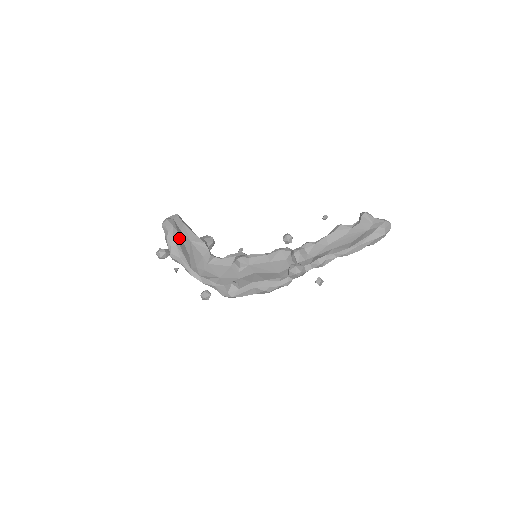
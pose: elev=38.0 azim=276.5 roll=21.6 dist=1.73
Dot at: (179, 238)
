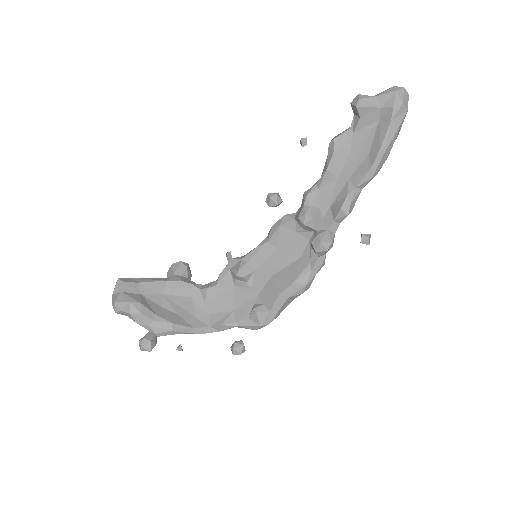
Dot at: (148, 307)
